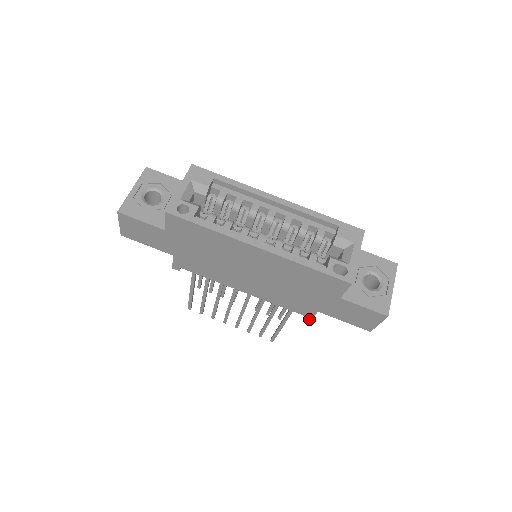
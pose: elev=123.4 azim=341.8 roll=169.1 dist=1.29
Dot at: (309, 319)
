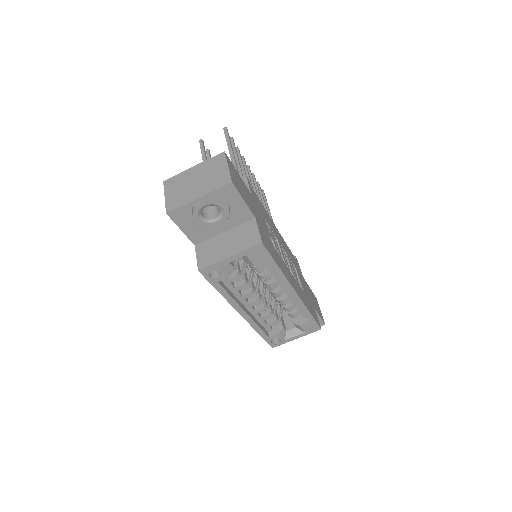
Dot at: occluded
